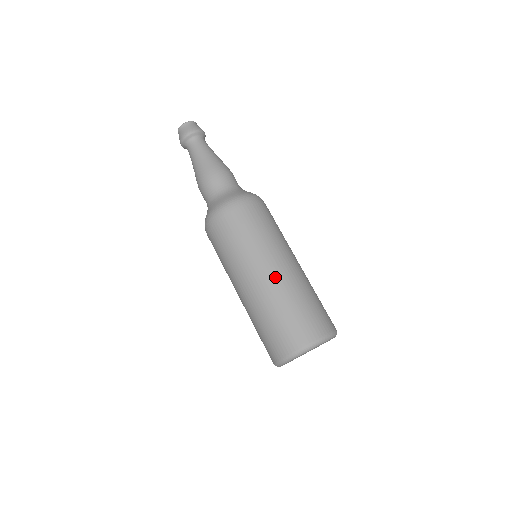
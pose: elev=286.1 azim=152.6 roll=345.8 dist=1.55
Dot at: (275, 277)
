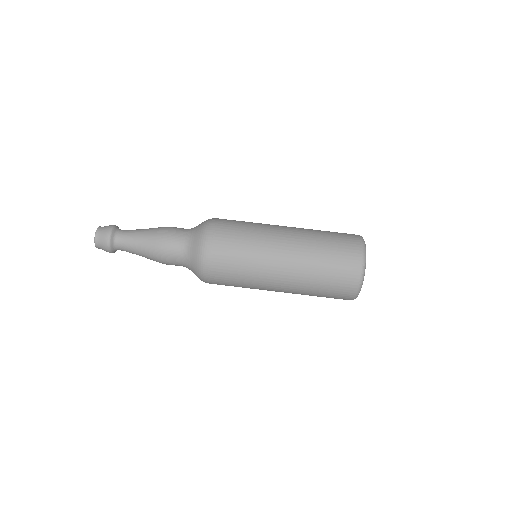
Dot at: (288, 282)
